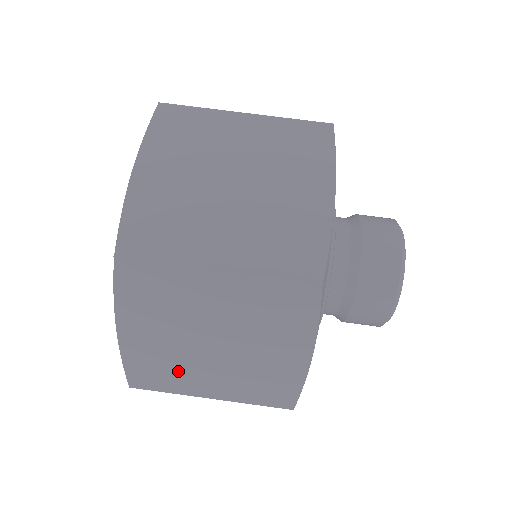
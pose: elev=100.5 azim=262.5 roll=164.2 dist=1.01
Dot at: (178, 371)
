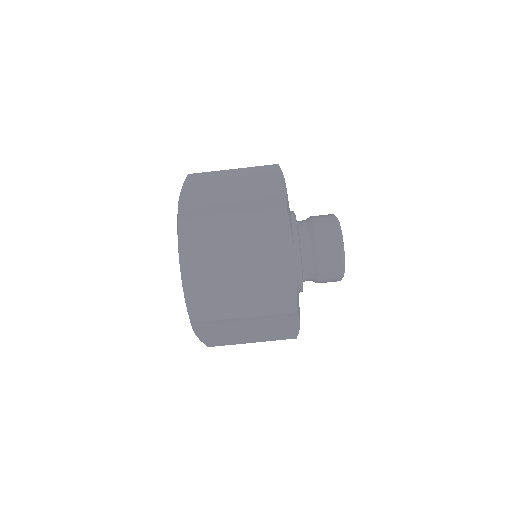
Dot at: (220, 297)
